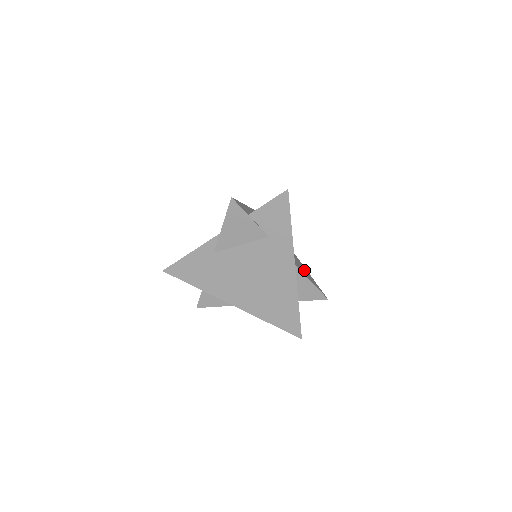
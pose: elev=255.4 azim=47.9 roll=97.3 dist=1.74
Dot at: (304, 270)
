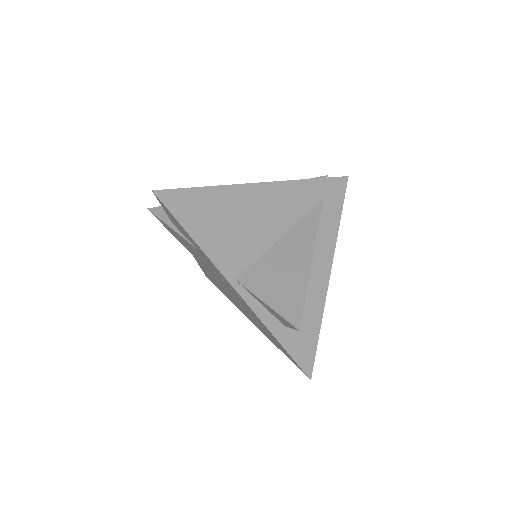
Dot at: (283, 279)
